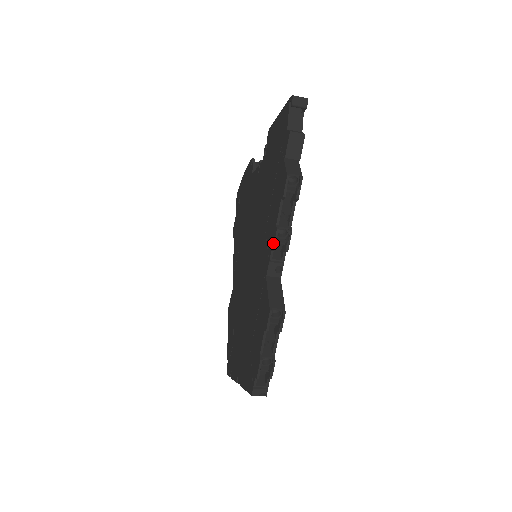
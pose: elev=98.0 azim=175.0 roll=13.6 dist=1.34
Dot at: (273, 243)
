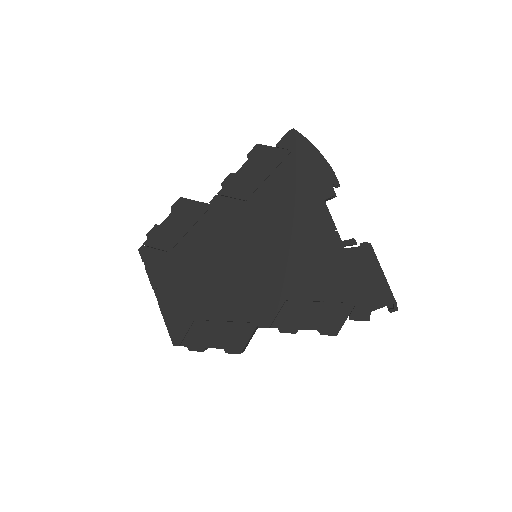
Dot at: (284, 331)
